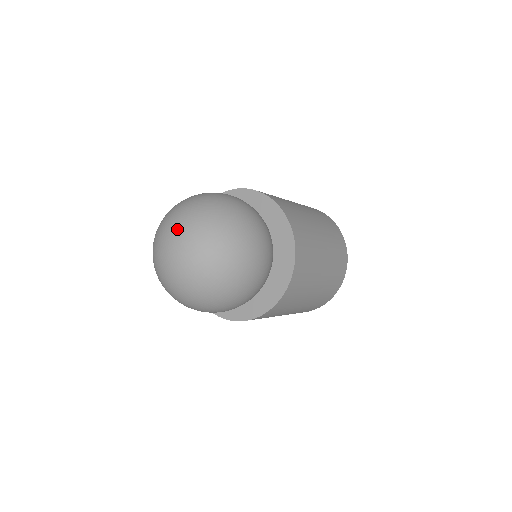
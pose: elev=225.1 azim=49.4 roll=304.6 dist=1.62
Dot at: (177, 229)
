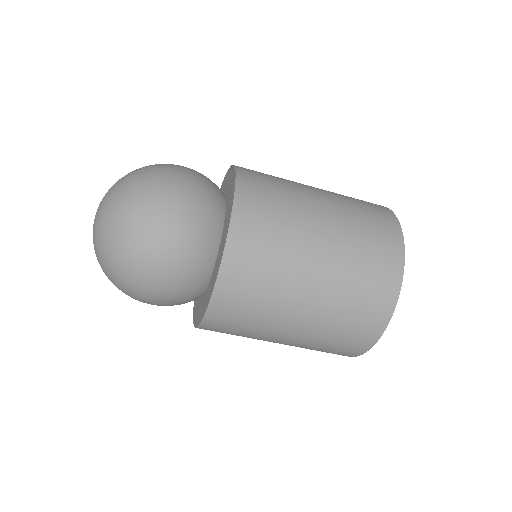
Dot at: occluded
